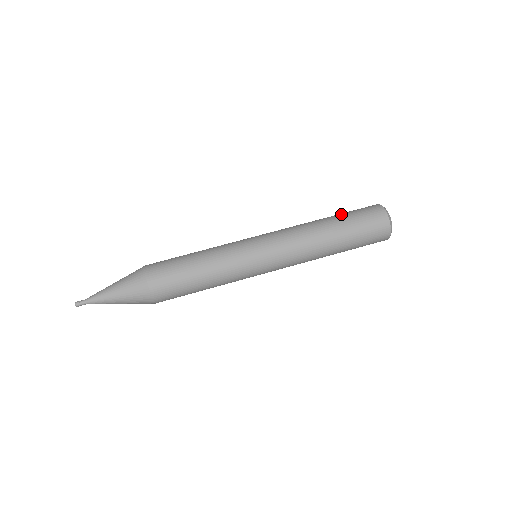
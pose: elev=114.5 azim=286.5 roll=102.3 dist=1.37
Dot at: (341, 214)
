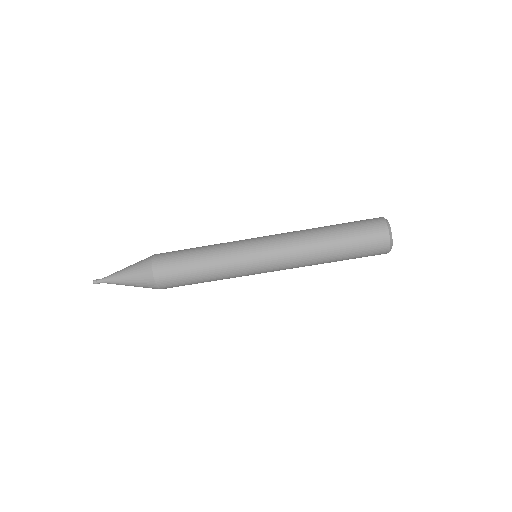
Dot at: (342, 223)
